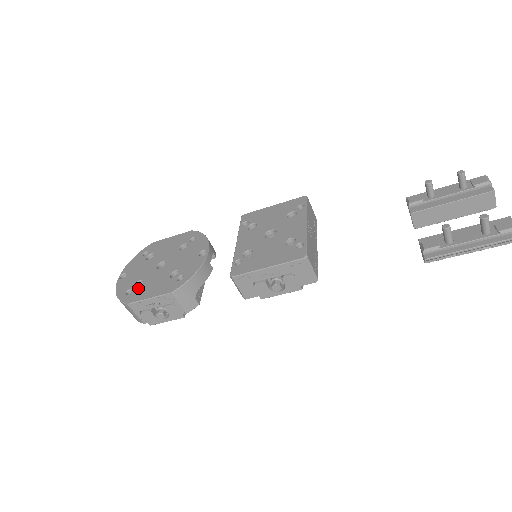
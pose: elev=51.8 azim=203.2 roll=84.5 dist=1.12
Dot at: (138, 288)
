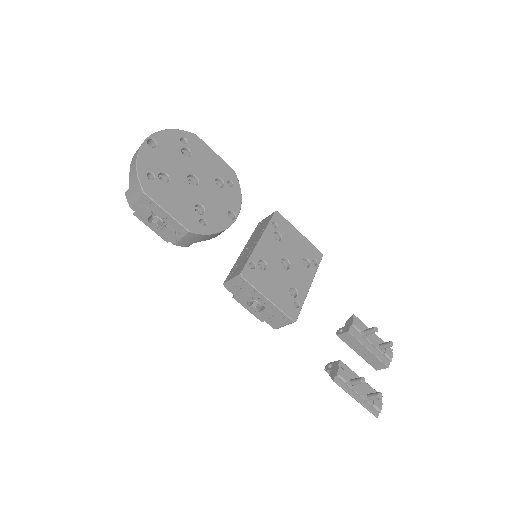
Dot at: (162, 184)
